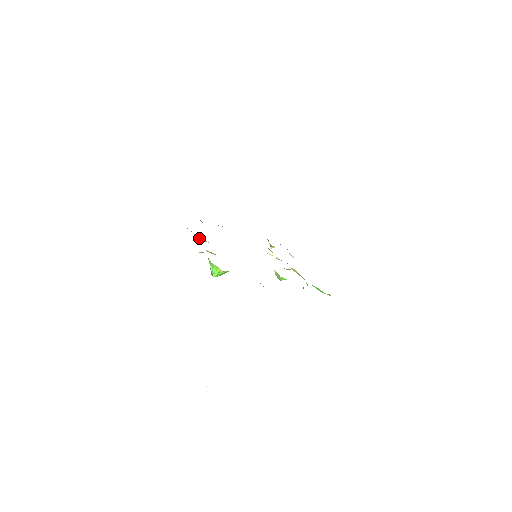
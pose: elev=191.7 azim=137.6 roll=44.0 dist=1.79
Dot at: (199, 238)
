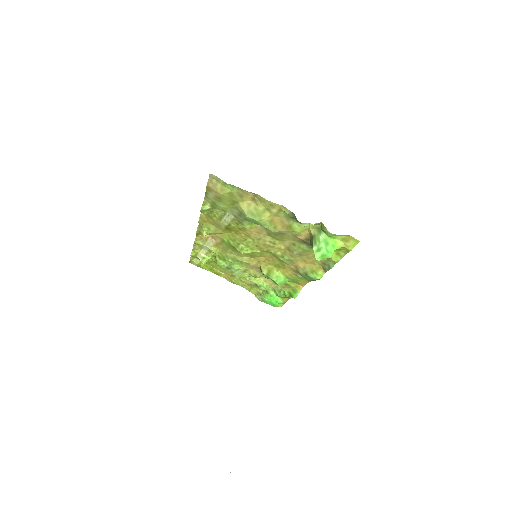
Dot at: (260, 217)
